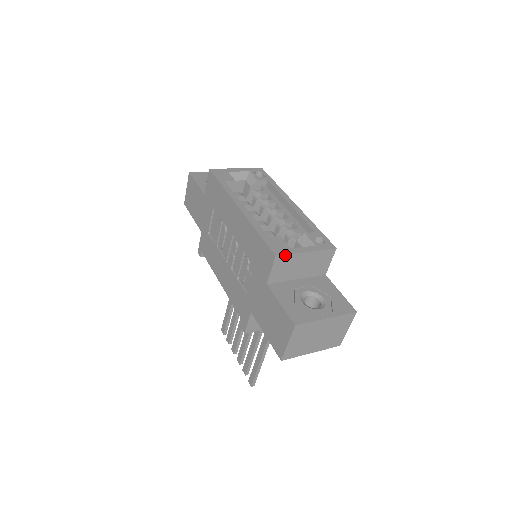
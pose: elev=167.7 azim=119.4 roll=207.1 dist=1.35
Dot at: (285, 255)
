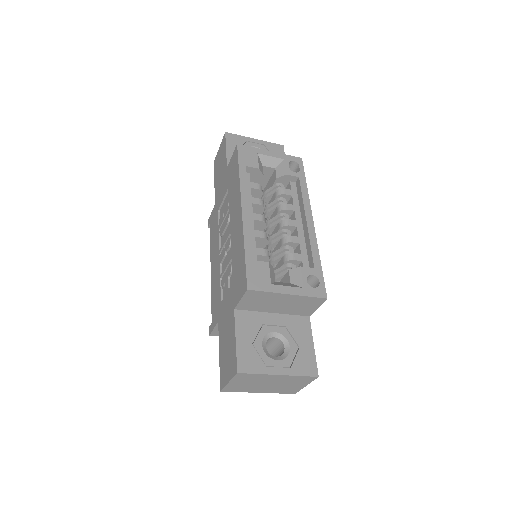
Dot at: (260, 291)
